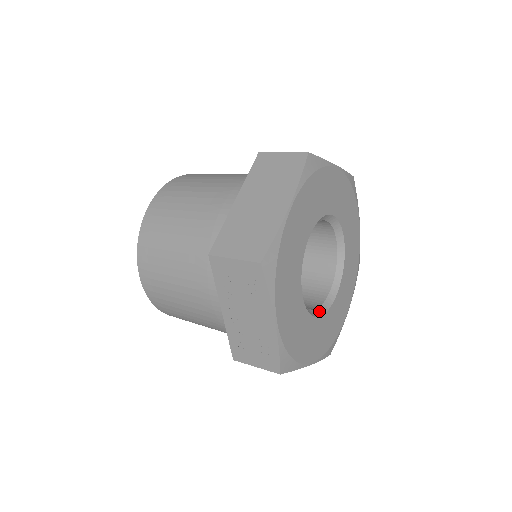
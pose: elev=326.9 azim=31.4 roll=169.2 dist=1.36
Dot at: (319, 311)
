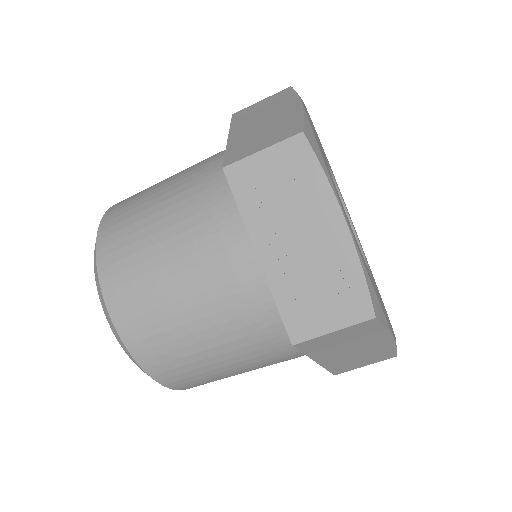
Dot at: occluded
